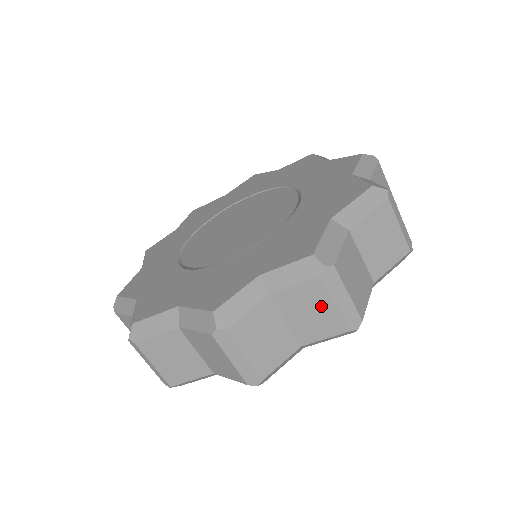
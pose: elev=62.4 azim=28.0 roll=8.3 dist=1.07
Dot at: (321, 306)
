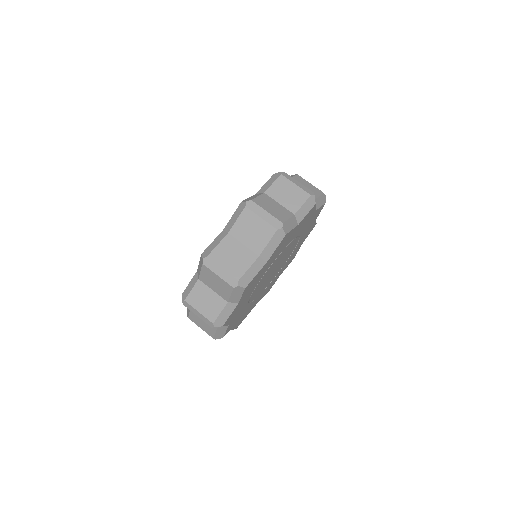
Dot at: (215, 278)
